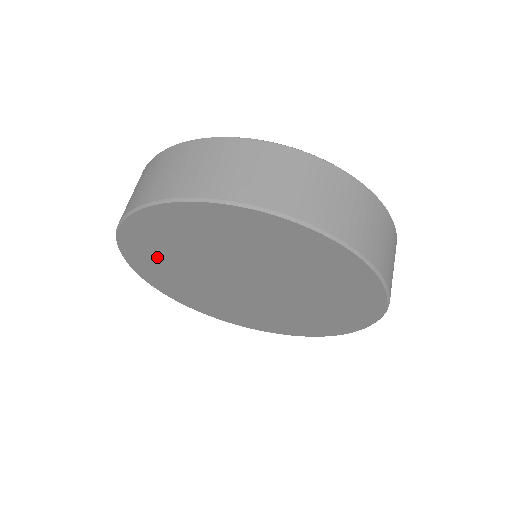
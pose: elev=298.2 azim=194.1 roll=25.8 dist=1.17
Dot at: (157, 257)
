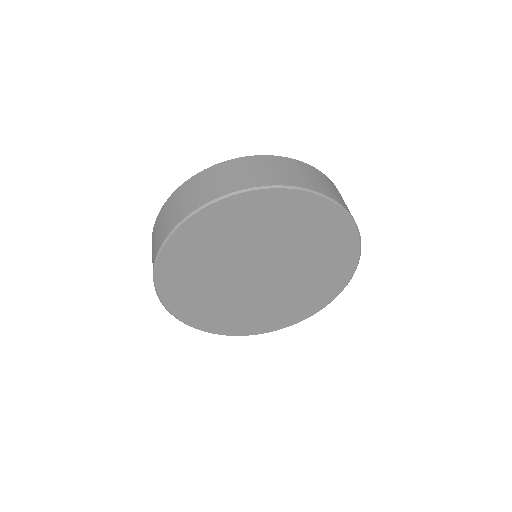
Dot at: (227, 227)
